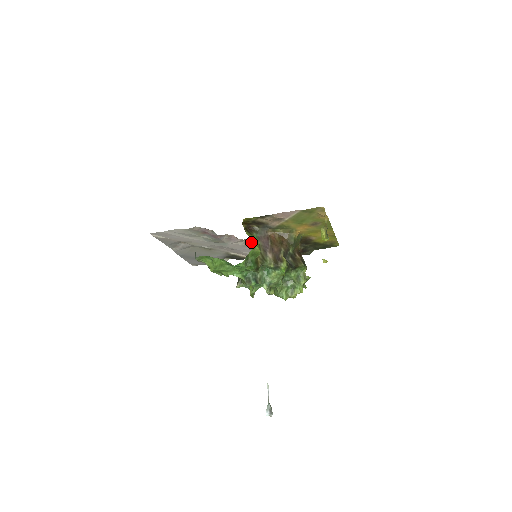
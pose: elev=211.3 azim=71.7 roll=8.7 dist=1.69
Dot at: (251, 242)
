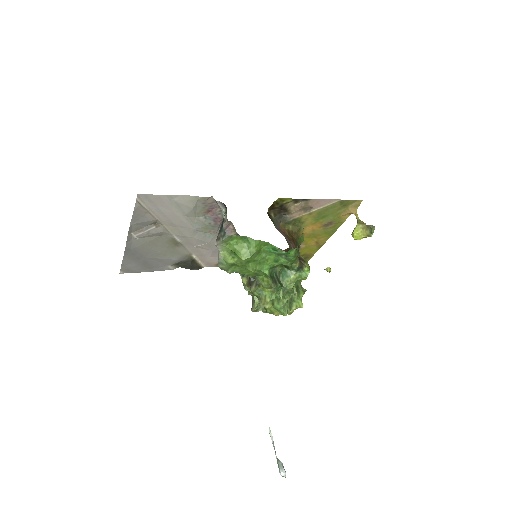
Dot at: occluded
